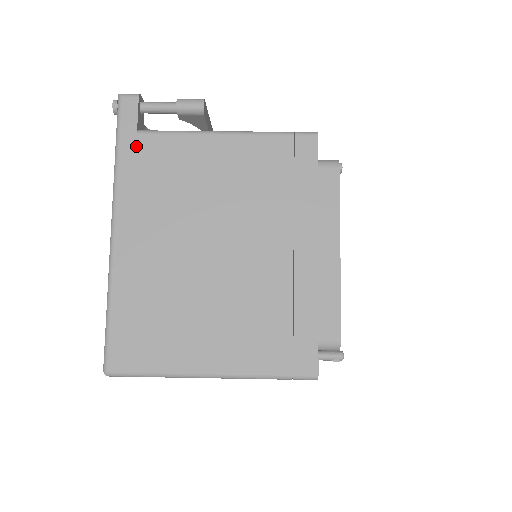
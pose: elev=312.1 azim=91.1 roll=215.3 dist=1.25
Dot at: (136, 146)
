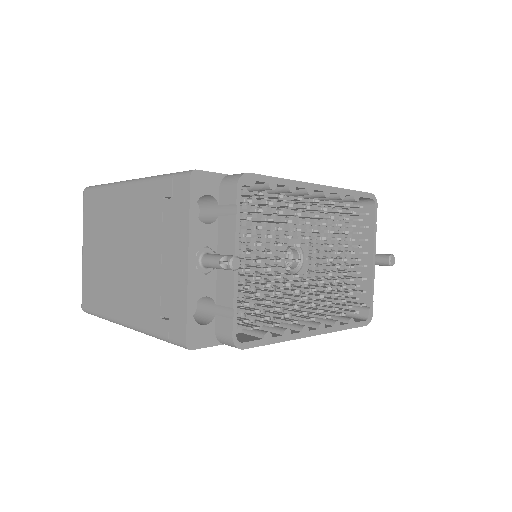
Dot at: occluded
